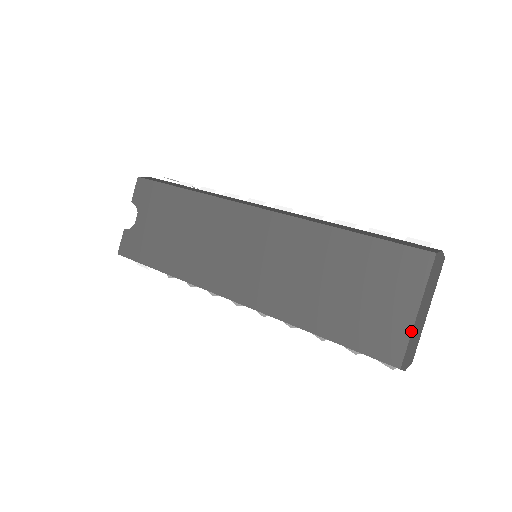
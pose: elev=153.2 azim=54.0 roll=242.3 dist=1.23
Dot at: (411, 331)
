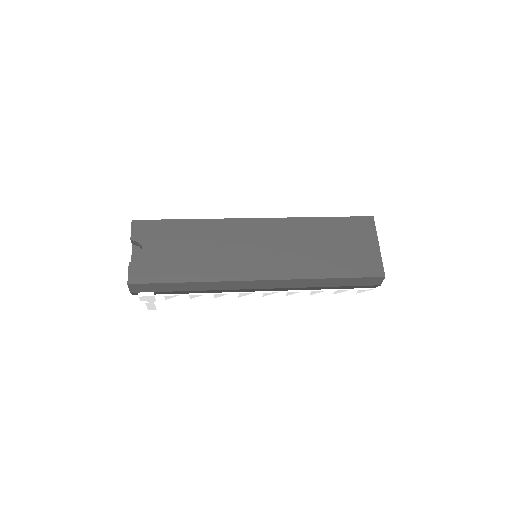
Dot at: occluded
